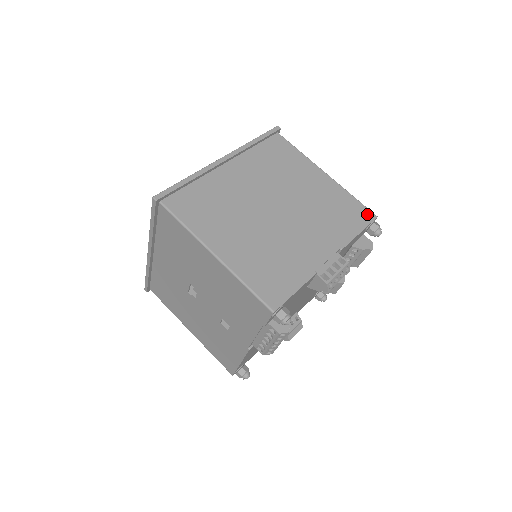
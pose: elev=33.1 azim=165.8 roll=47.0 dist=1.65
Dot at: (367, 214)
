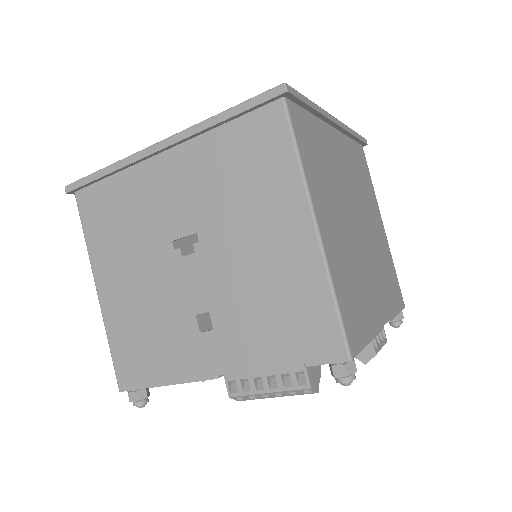
Dot at: (401, 297)
